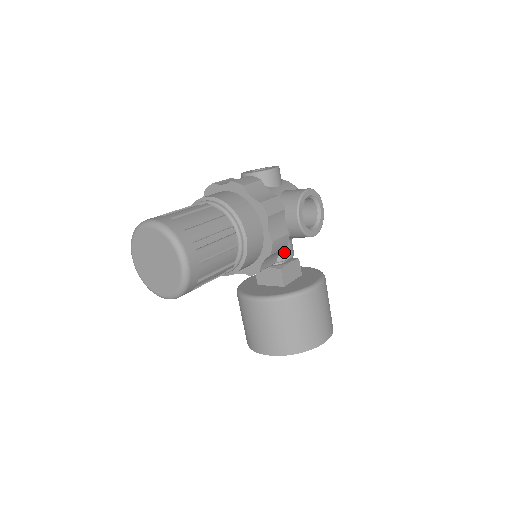
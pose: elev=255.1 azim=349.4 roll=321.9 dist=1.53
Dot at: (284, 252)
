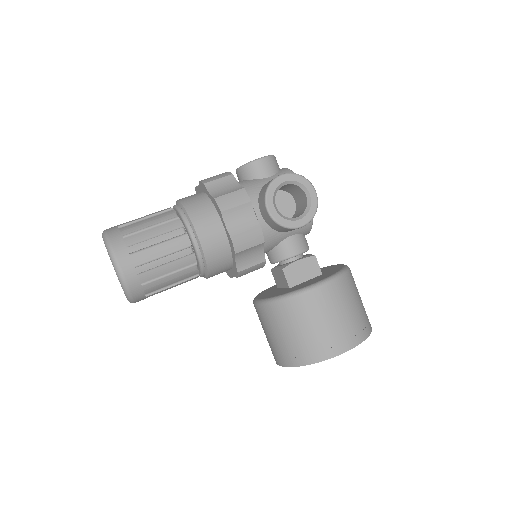
Dot at: (286, 249)
